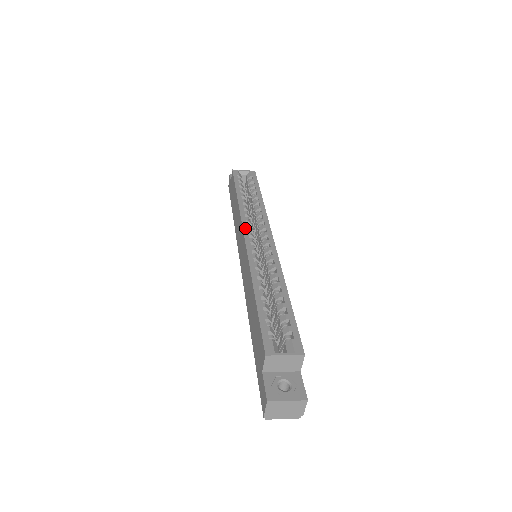
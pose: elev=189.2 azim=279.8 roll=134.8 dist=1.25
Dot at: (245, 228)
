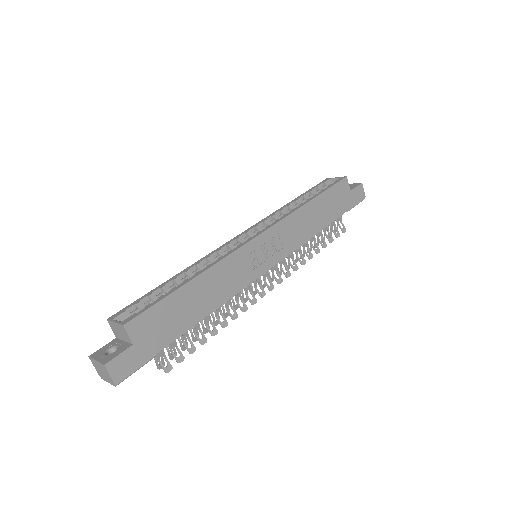
Dot at: (250, 228)
